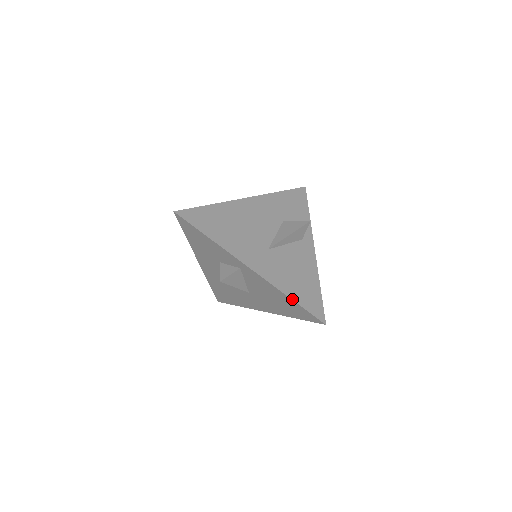
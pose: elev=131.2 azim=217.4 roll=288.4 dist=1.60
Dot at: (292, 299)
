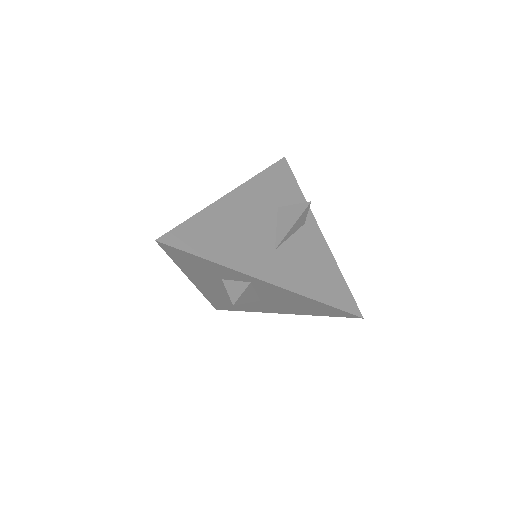
Dot at: (320, 302)
